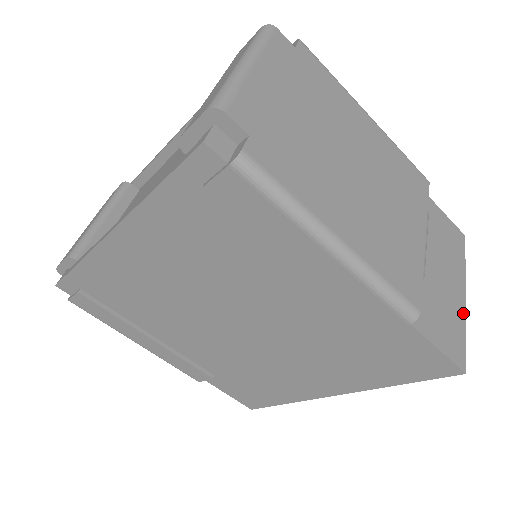
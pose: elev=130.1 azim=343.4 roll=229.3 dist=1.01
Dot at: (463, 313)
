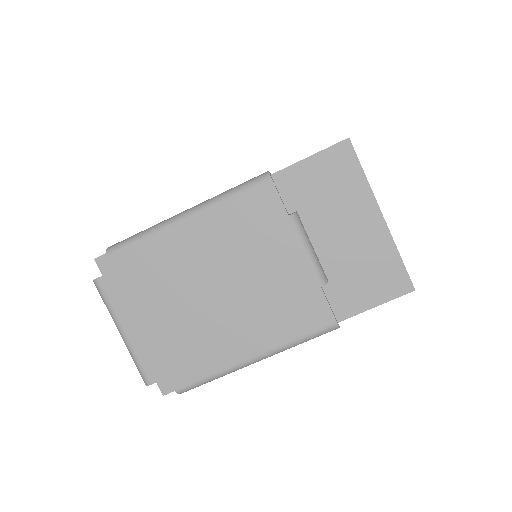
Dot at: (387, 238)
